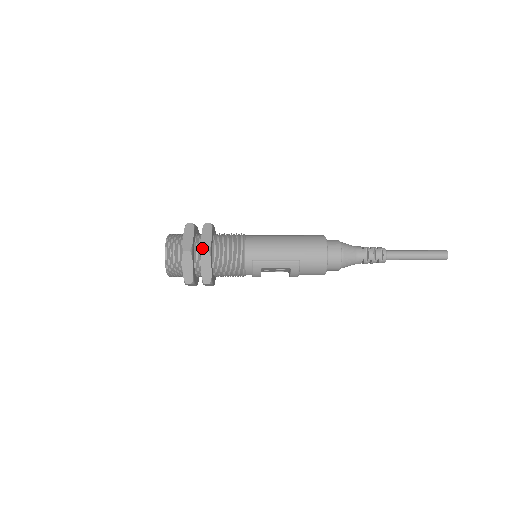
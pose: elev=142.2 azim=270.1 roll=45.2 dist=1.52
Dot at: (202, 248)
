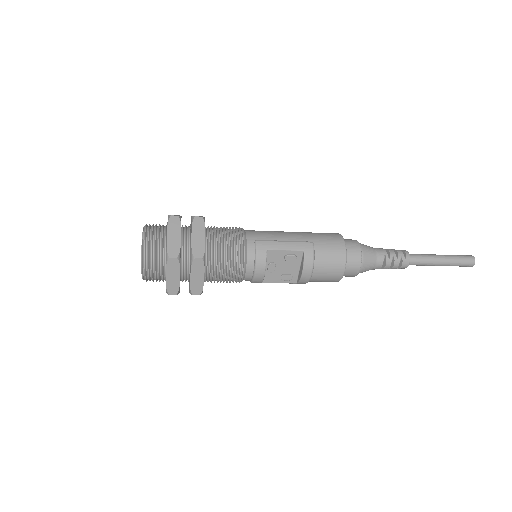
Dot at: (194, 216)
